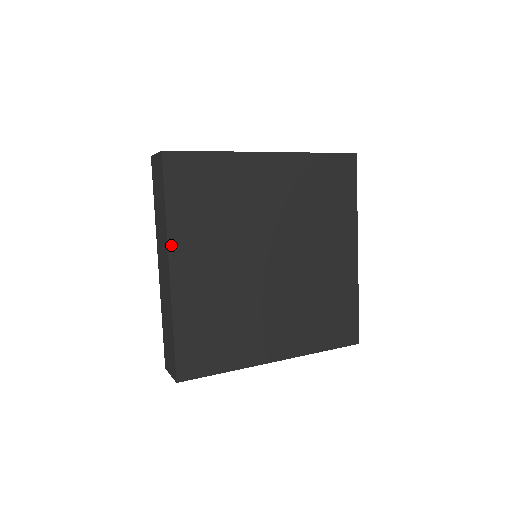
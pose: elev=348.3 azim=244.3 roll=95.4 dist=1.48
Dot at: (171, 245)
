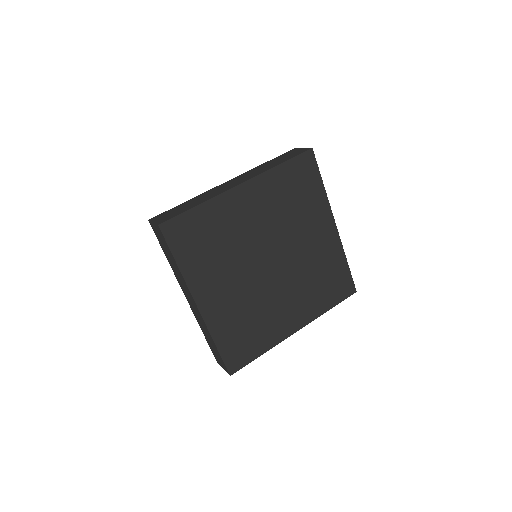
Dot at: (191, 289)
